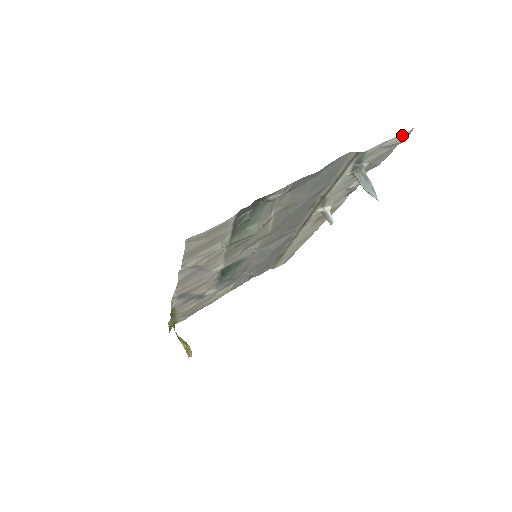
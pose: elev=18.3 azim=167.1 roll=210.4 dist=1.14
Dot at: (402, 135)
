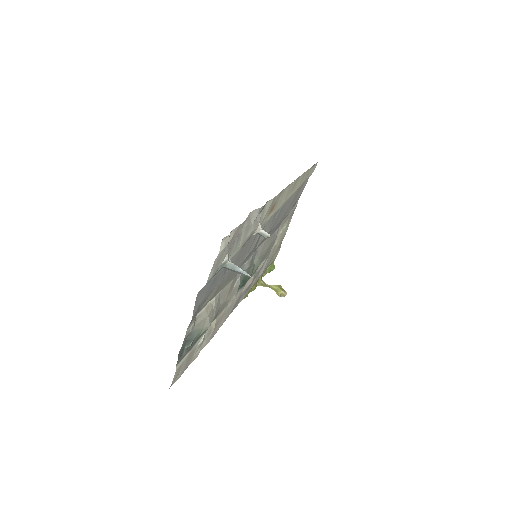
Dot at: (218, 254)
